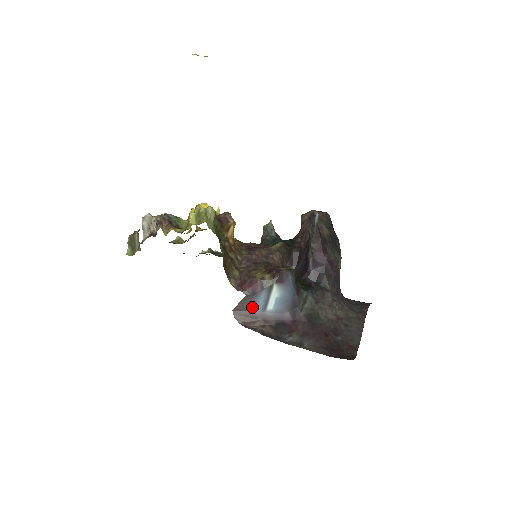
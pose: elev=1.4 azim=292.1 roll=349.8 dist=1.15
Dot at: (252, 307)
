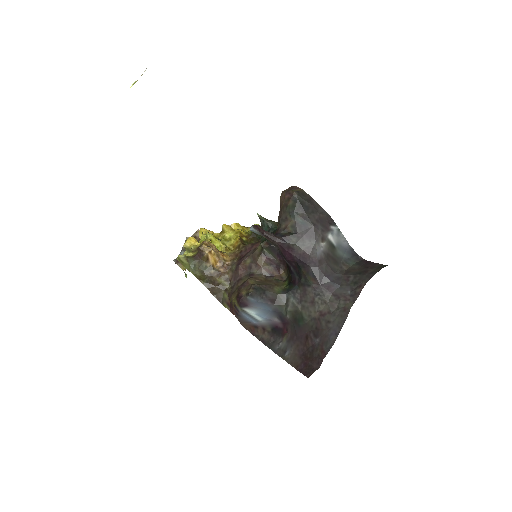
Dot at: (248, 321)
